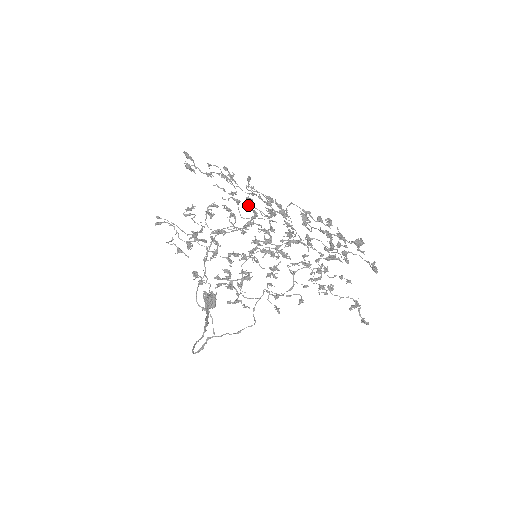
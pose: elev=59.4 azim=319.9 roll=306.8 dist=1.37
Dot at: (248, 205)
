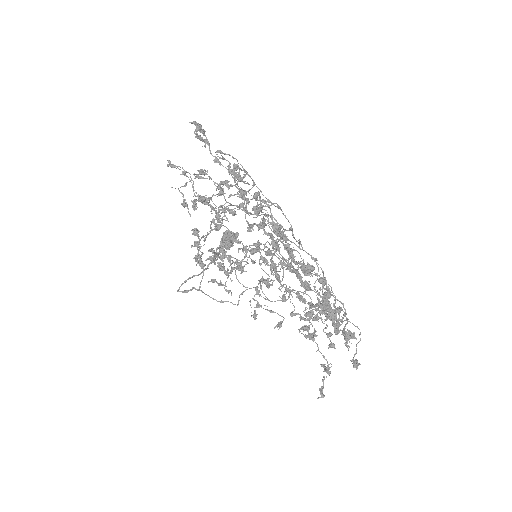
Dot at: (261, 207)
